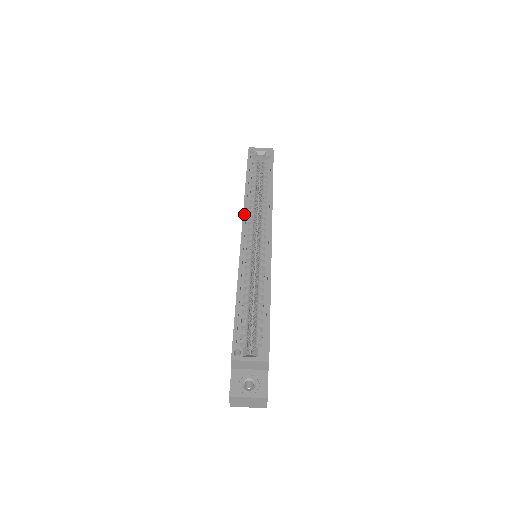
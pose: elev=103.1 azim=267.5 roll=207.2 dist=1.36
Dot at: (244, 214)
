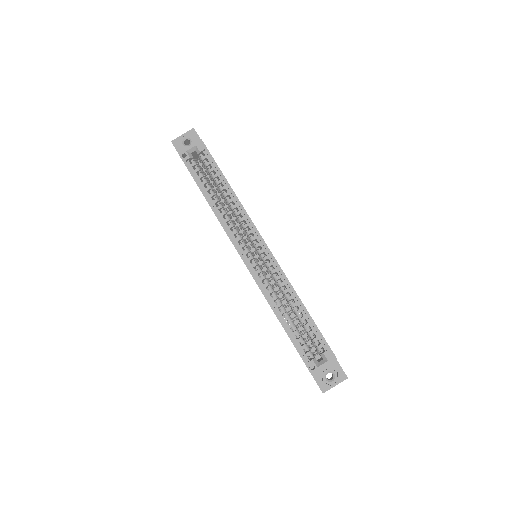
Dot at: (229, 237)
